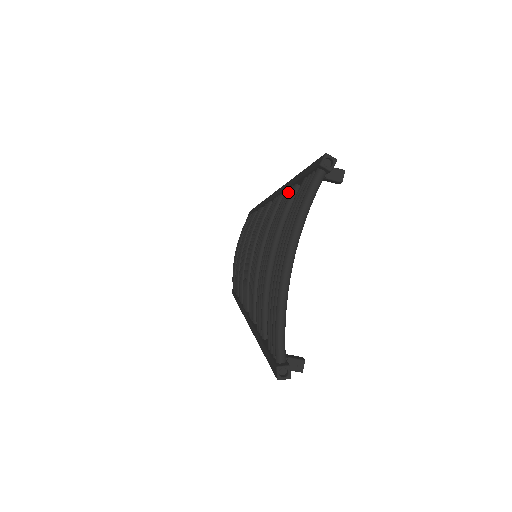
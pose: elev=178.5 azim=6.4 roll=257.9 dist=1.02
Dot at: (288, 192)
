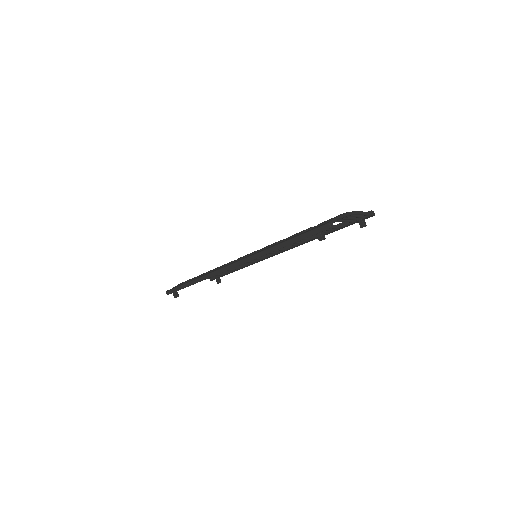
Dot at: occluded
